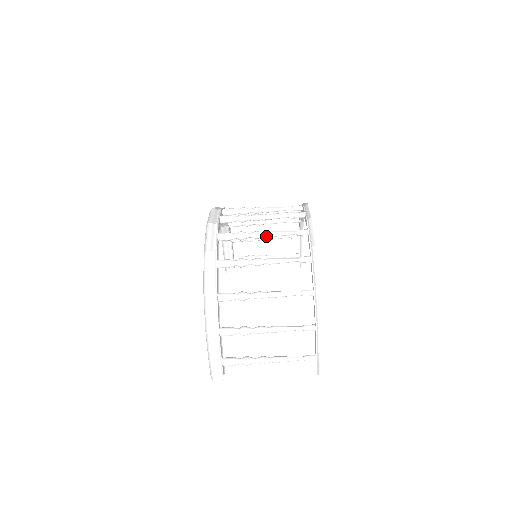
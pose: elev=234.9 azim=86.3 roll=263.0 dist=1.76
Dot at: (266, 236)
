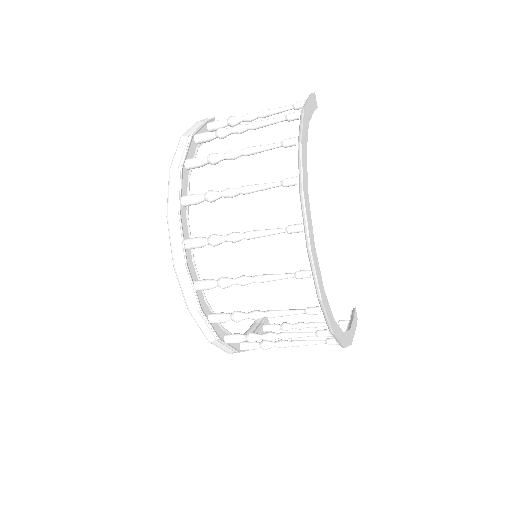
Dot at: (268, 316)
